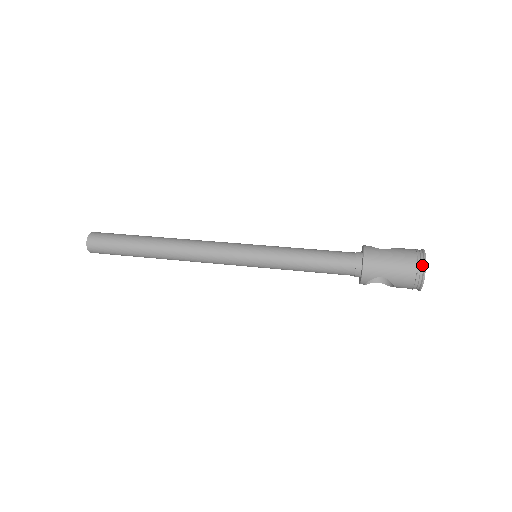
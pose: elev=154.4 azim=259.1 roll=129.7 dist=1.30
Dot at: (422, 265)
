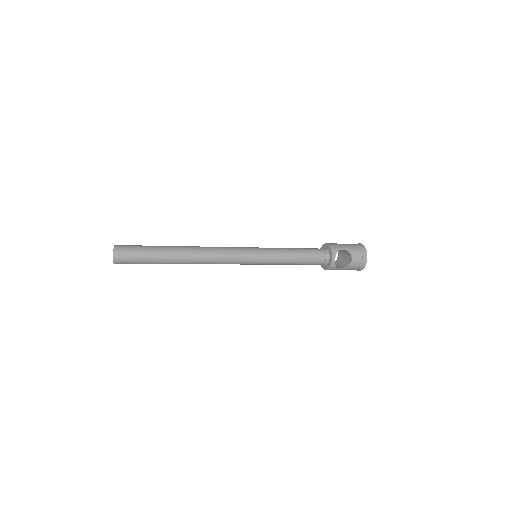
Dot at: (359, 244)
